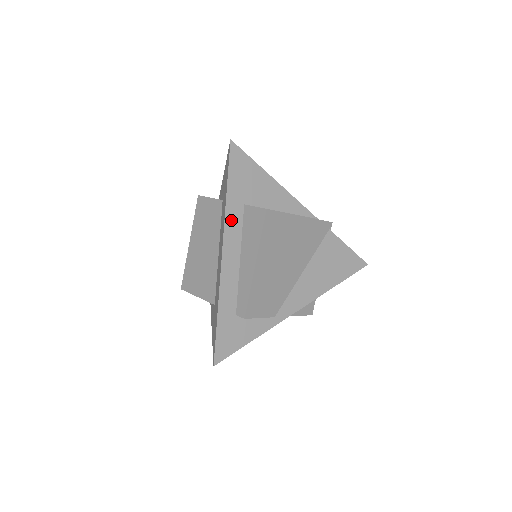
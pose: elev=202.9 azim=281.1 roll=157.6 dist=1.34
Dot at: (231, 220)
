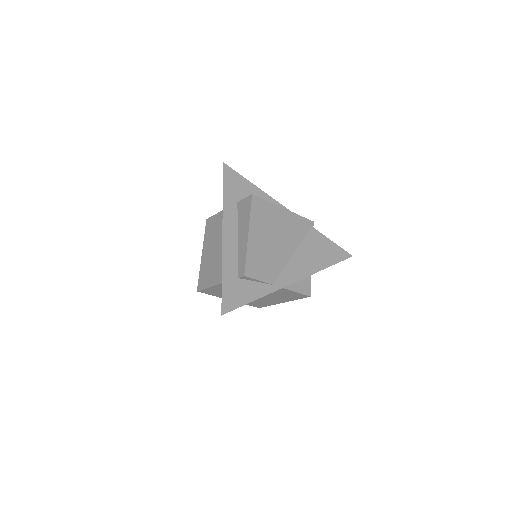
Dot at: (228, 211)
